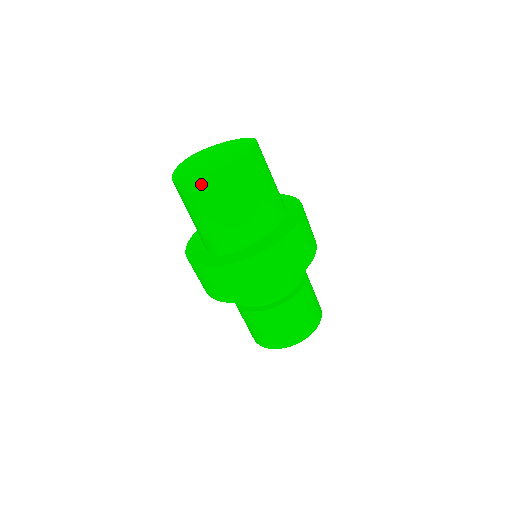
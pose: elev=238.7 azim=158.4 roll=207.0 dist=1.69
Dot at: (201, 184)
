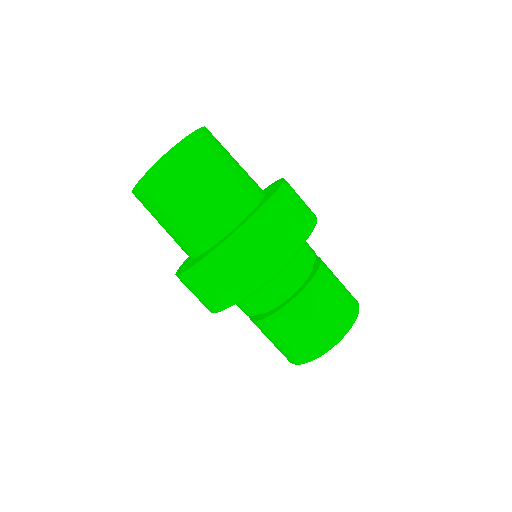
Dot at: (186, 145)
